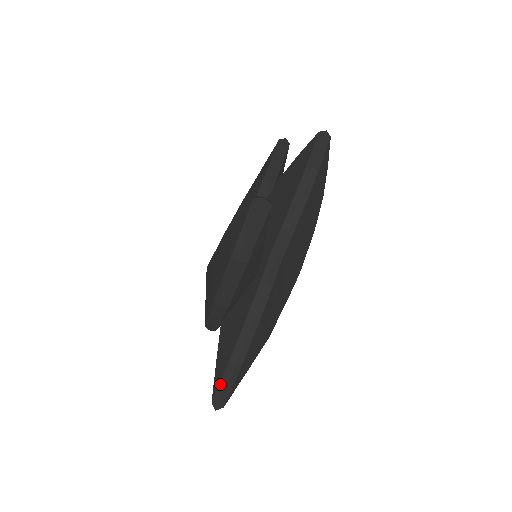
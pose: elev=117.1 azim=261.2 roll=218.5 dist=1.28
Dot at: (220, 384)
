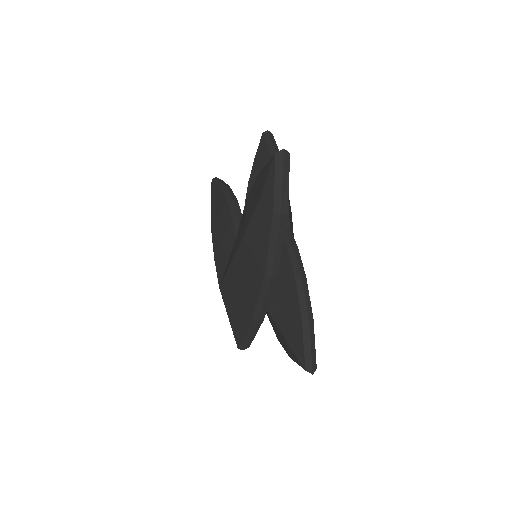
Dot at: (304, 347)
